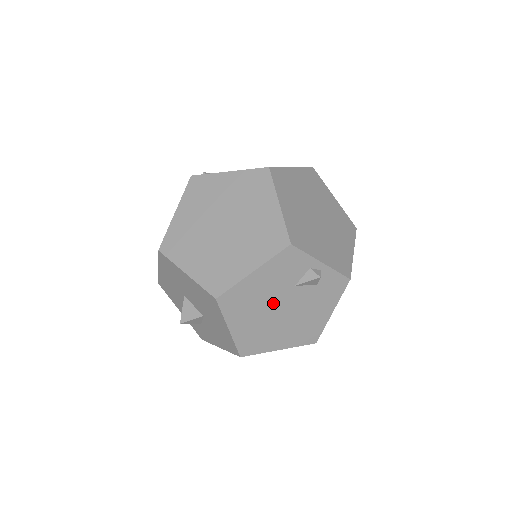
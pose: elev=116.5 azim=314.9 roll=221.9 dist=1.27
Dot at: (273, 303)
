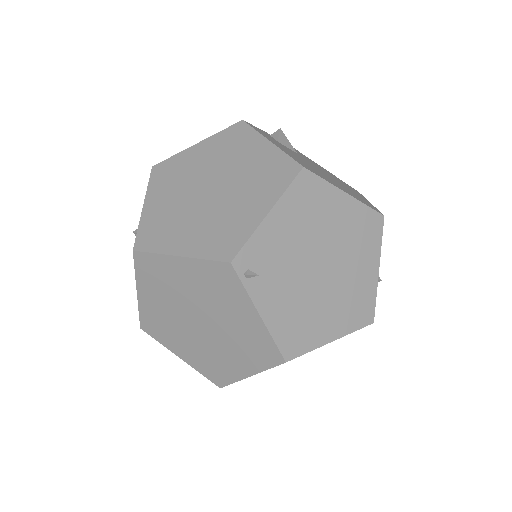
Dot at: occluded
